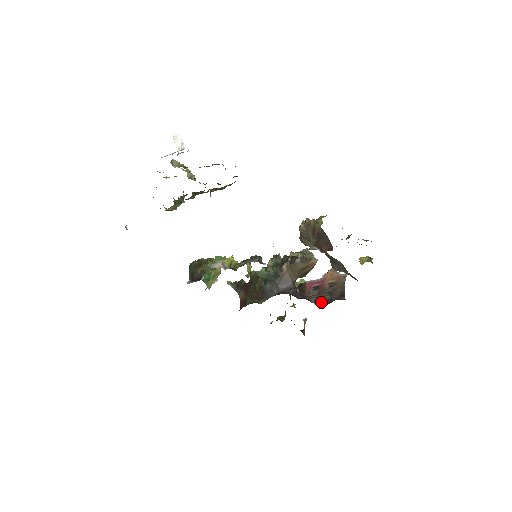
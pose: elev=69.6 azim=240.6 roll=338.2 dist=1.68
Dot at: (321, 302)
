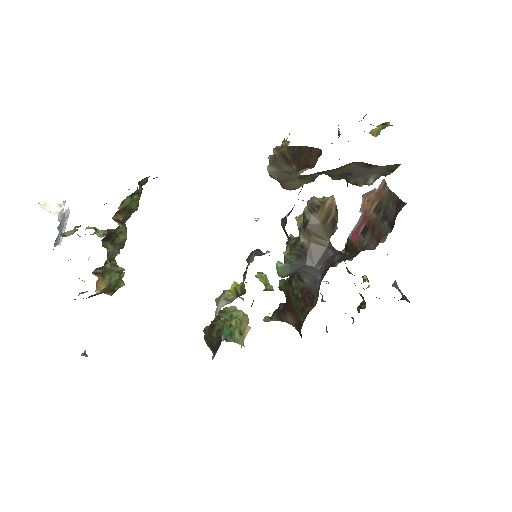
Dot at: (382, 237)
